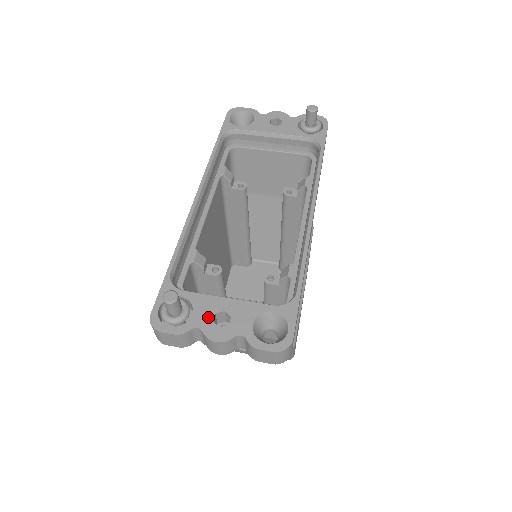
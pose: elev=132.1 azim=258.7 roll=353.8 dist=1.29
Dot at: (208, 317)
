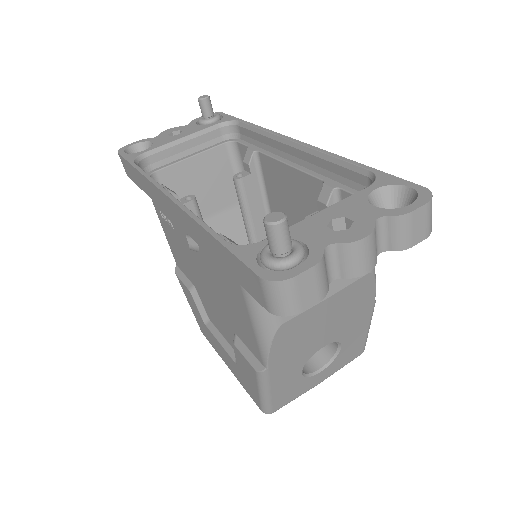
Dot at: (324, 233)
